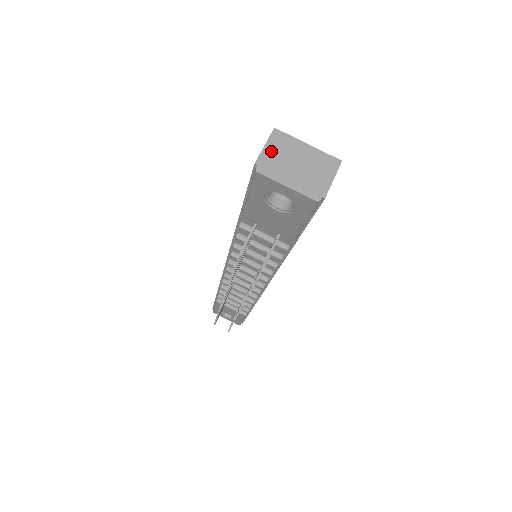
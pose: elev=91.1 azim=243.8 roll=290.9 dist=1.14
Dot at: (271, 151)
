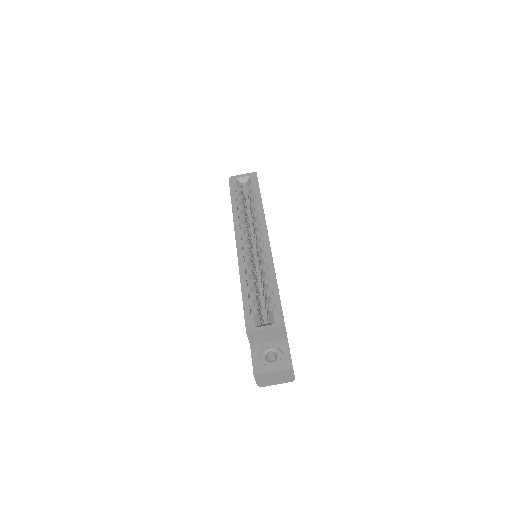
Dot at: (260, 381)
